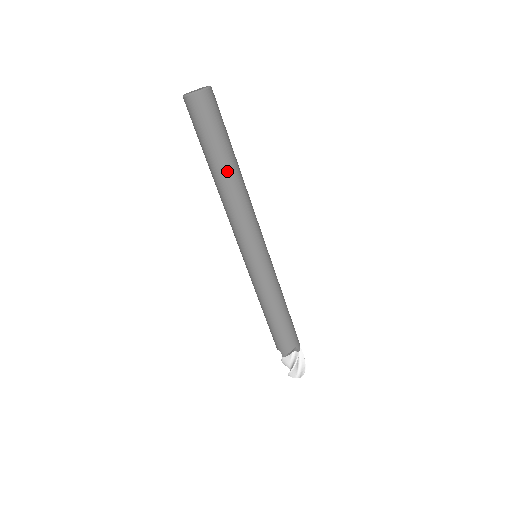
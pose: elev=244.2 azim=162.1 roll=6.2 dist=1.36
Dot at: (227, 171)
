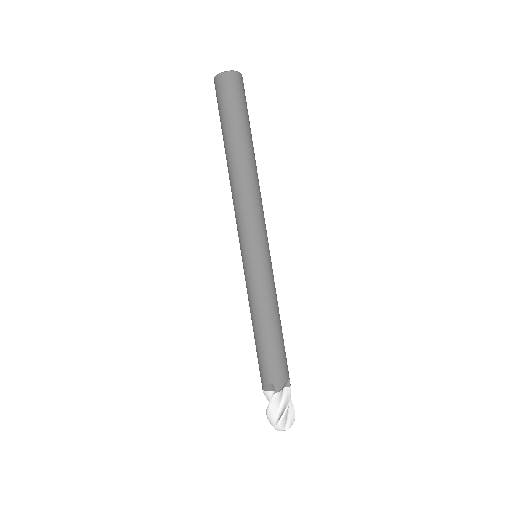
Dot at: (230, 153)
